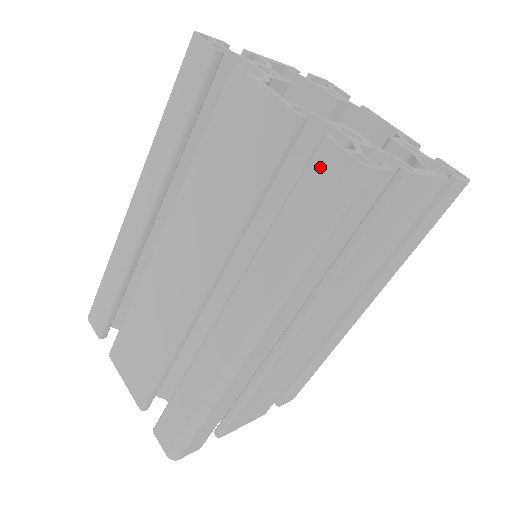
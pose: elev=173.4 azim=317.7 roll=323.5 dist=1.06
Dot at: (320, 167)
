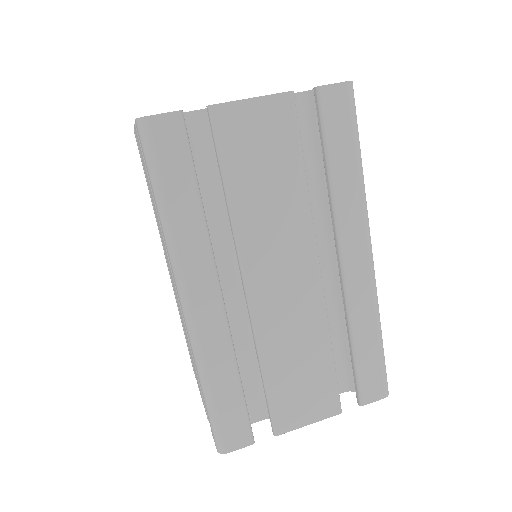
Dot at: (331, 105)
